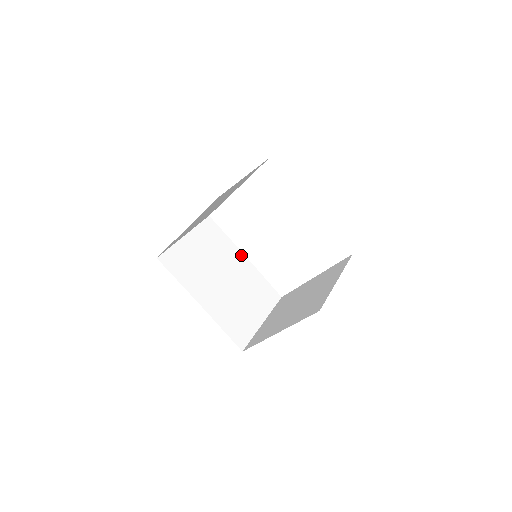
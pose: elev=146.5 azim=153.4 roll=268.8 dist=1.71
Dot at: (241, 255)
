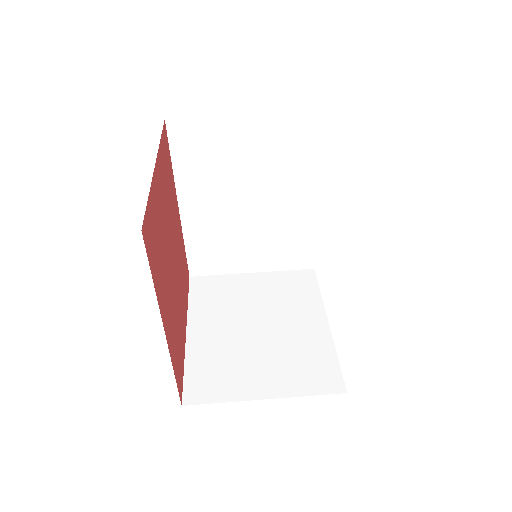
Dot at: (314, 194)
